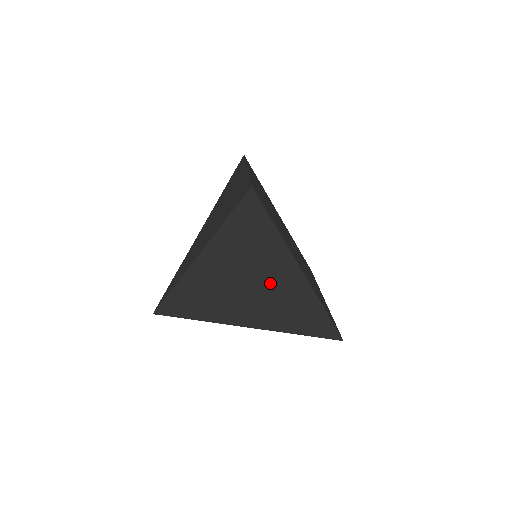
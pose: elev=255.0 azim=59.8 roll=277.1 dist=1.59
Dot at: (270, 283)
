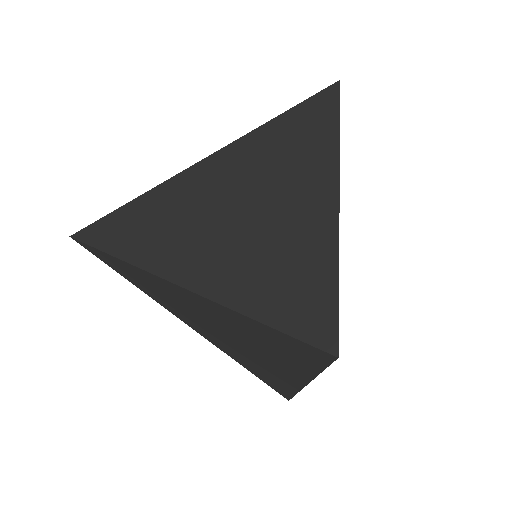
Dot at: (277, 213)
